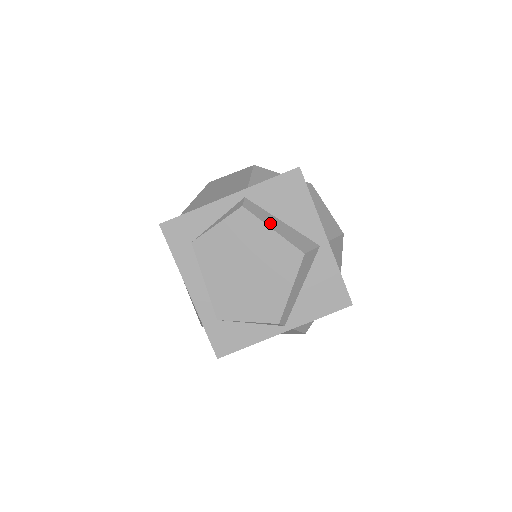
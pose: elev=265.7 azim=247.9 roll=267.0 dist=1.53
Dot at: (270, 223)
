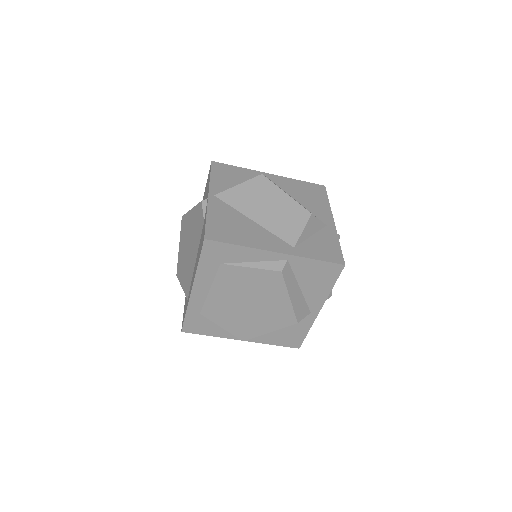
Dot at: (291, 291)
